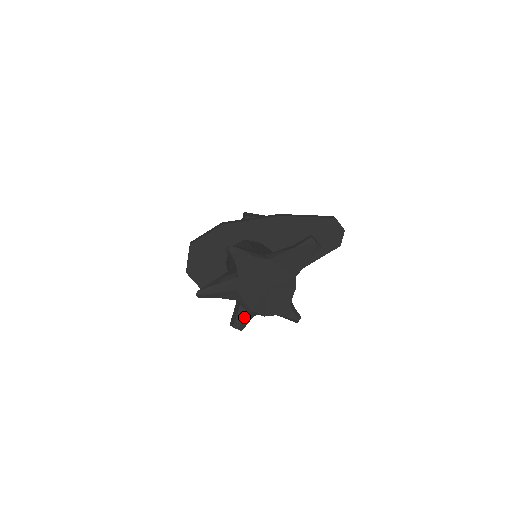
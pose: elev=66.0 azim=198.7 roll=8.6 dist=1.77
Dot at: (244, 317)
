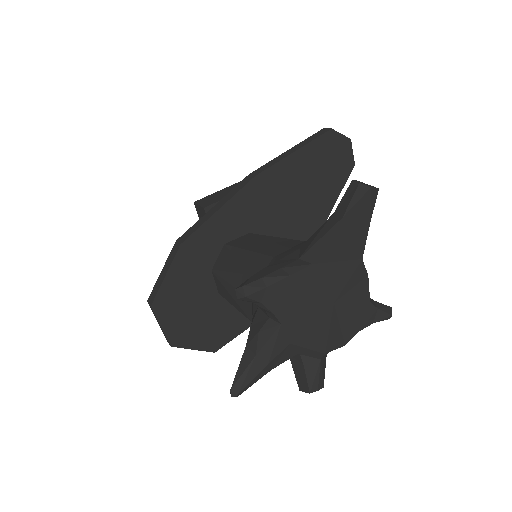
Dot at: (317, 368)
